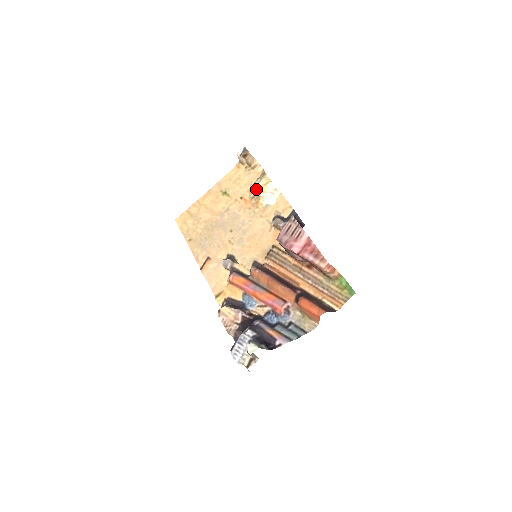
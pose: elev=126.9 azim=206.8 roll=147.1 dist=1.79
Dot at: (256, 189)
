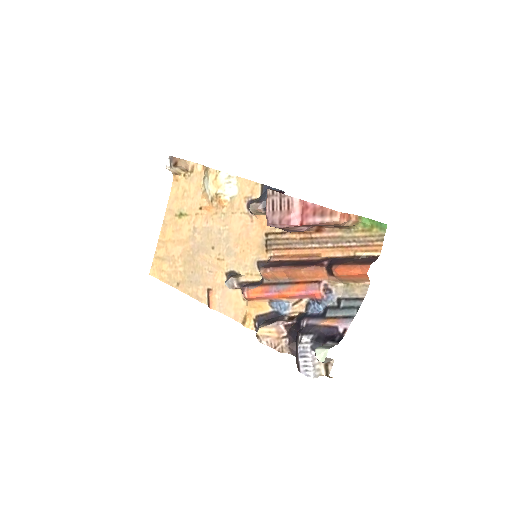
Dot at: (209, 190)
